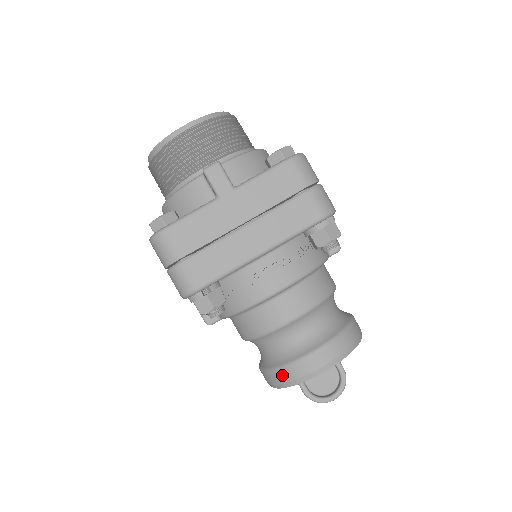
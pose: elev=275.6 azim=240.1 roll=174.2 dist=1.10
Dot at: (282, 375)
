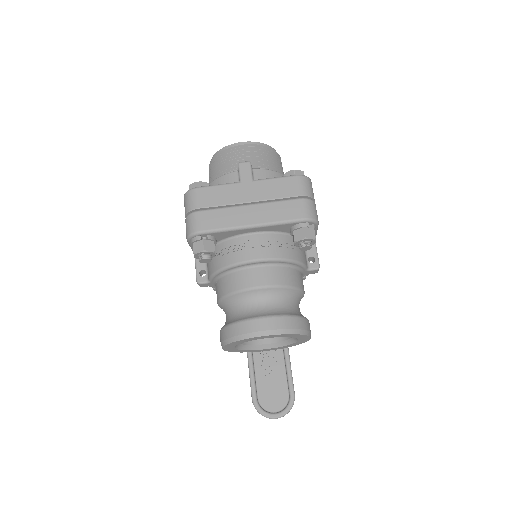
Dot at: (232, 330)
